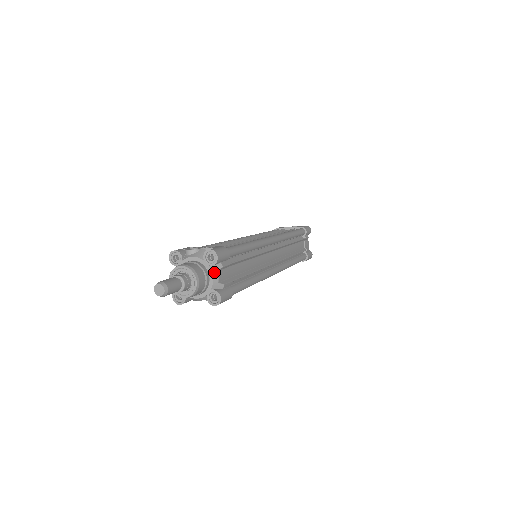
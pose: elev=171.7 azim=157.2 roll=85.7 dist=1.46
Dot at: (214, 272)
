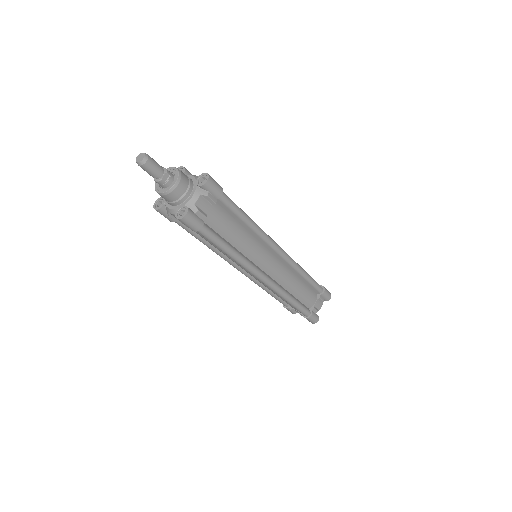
Dot at: (189, 175)
